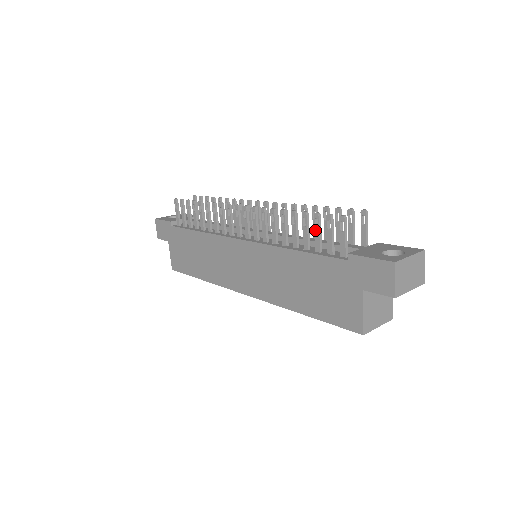
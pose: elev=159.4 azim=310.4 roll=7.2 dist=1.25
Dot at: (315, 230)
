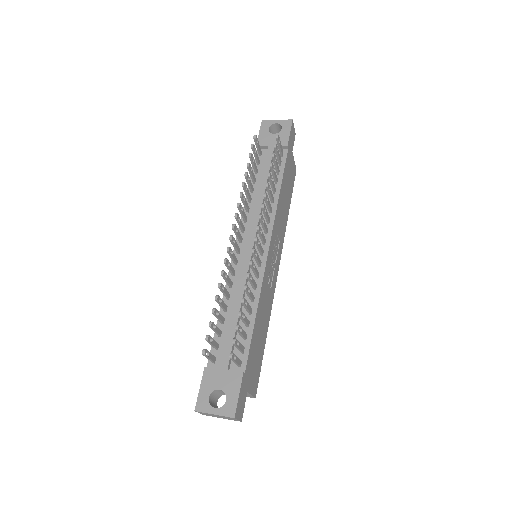
Dot at: (214, 326)
